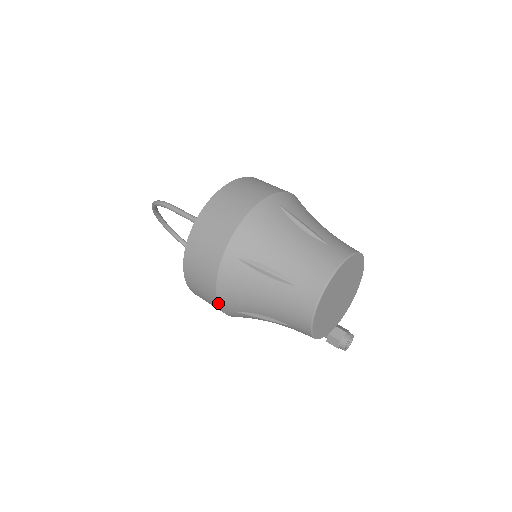
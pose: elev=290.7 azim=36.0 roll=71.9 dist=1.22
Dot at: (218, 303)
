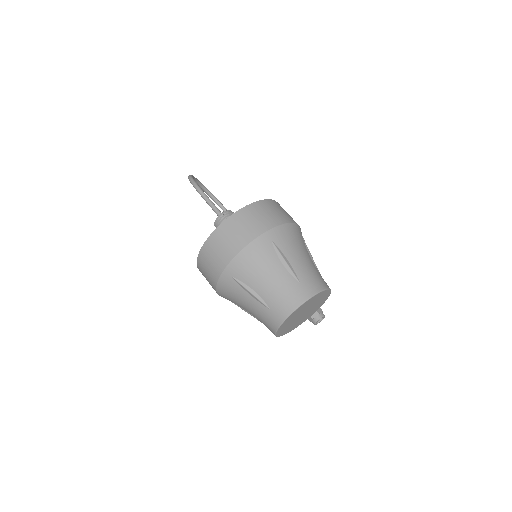
Dot at: (218, 294)
